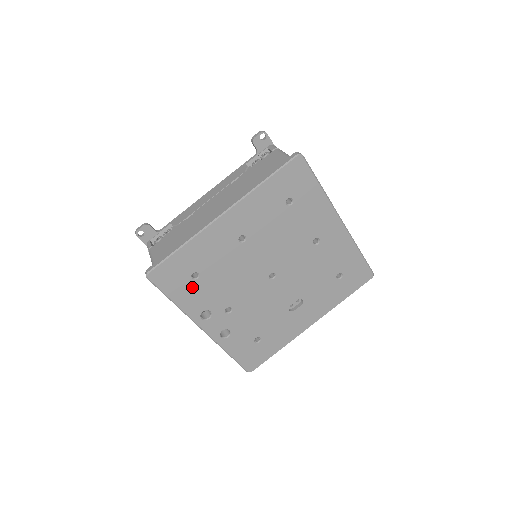
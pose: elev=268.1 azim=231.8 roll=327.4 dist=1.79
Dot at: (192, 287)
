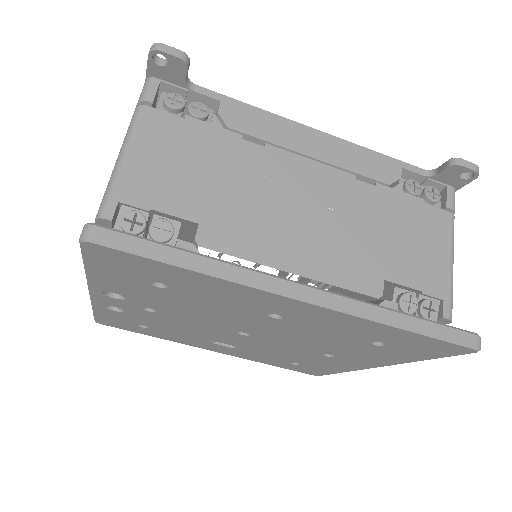
Dot at: (137, 283)
